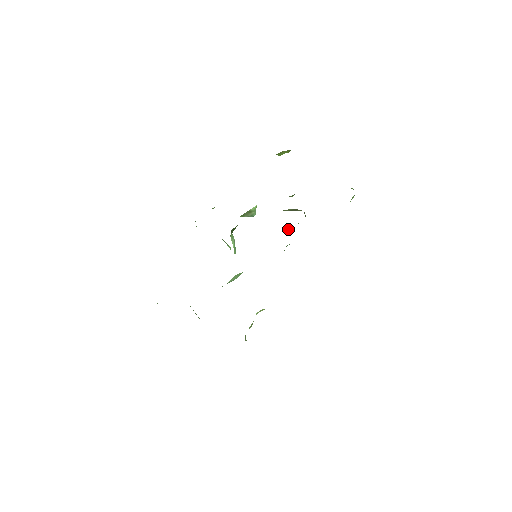
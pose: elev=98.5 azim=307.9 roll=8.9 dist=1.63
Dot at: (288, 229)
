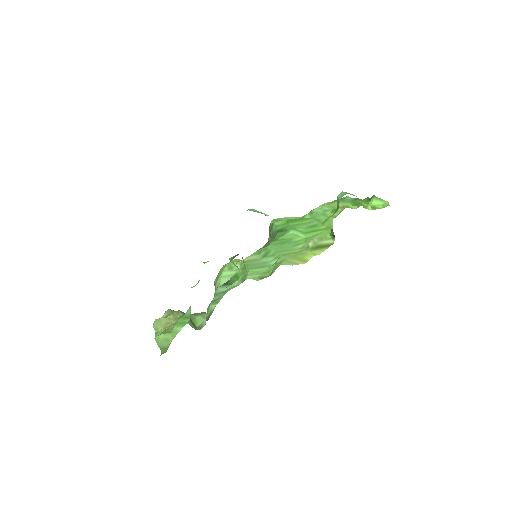
Dot at: (309, 246)
